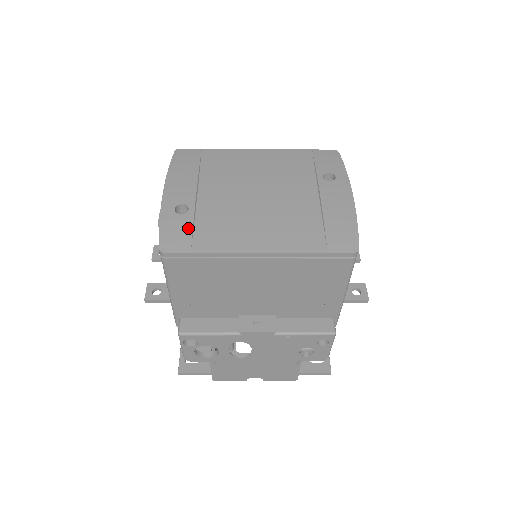
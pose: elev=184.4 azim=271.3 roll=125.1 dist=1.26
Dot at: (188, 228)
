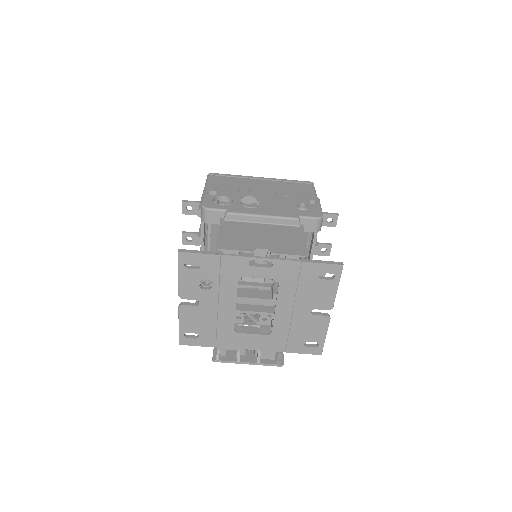
Dot at: occluded
